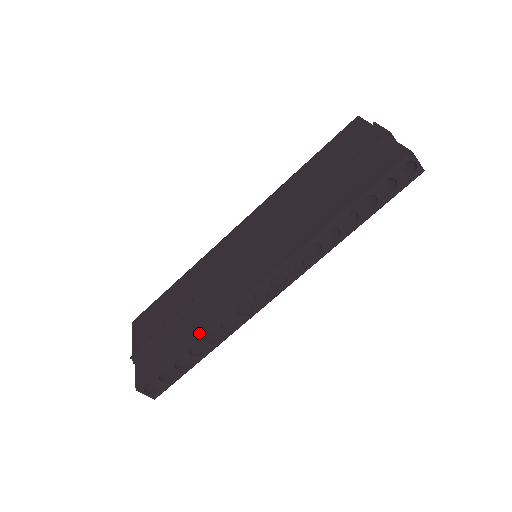
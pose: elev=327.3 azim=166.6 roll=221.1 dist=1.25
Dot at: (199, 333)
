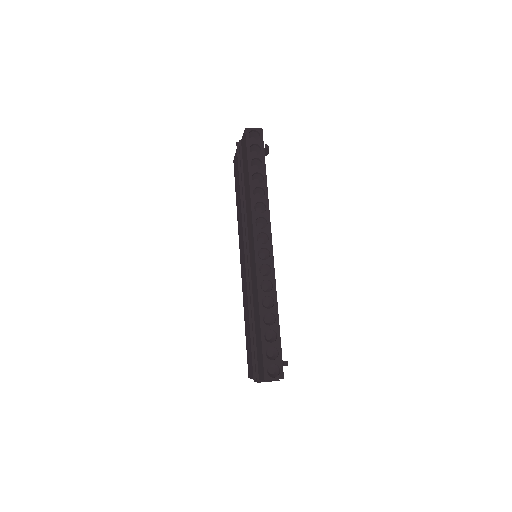
Dot at: (258, 307)
